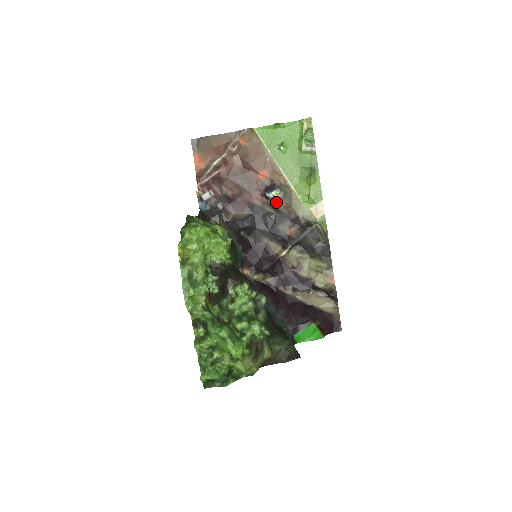
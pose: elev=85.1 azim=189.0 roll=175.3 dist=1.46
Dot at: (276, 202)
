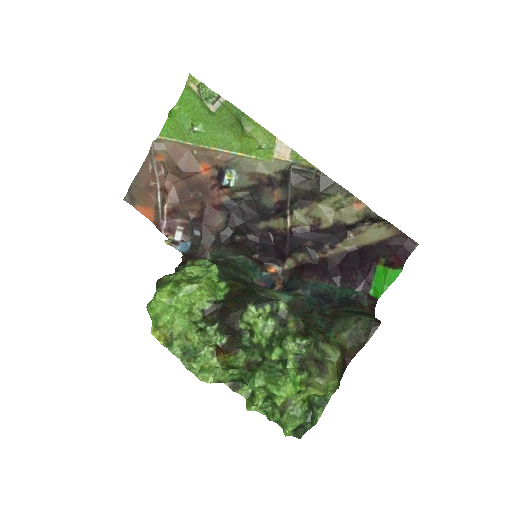
Dot at: (237, 183)
